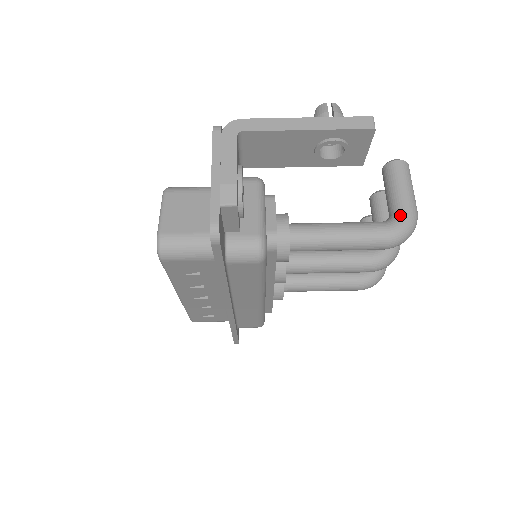
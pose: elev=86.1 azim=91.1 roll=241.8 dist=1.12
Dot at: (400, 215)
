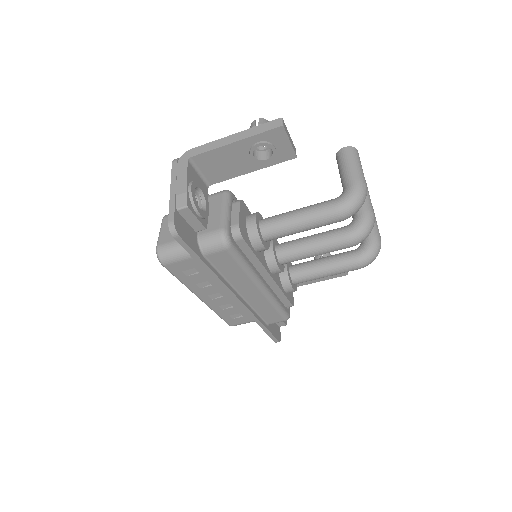
Dot at: (347, 189)
